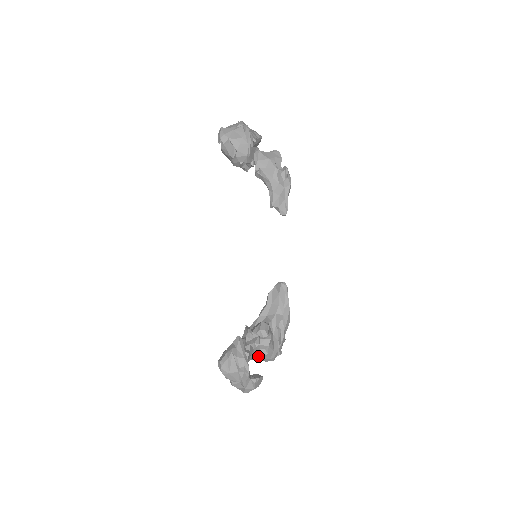
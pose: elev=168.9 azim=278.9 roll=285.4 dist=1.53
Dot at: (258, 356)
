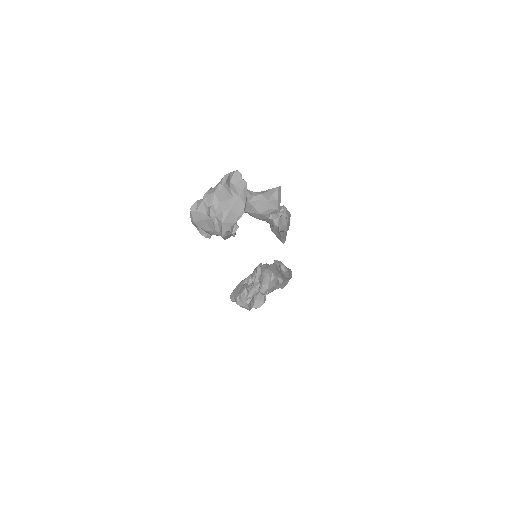
Dot at: occluded
